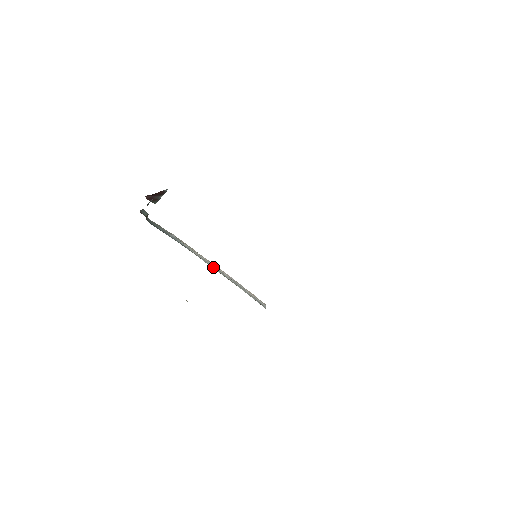
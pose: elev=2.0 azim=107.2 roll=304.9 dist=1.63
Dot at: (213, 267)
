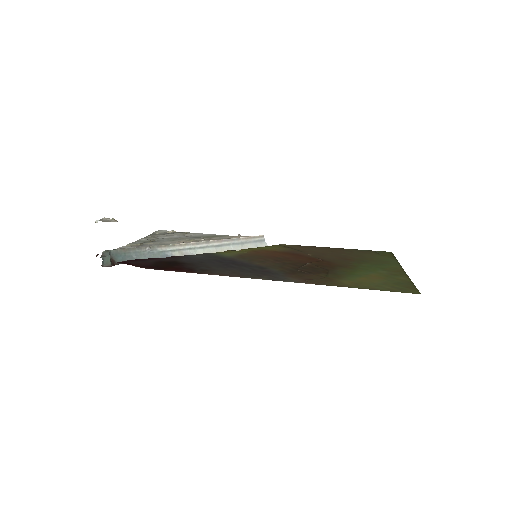
Dot at: (204, 250)
